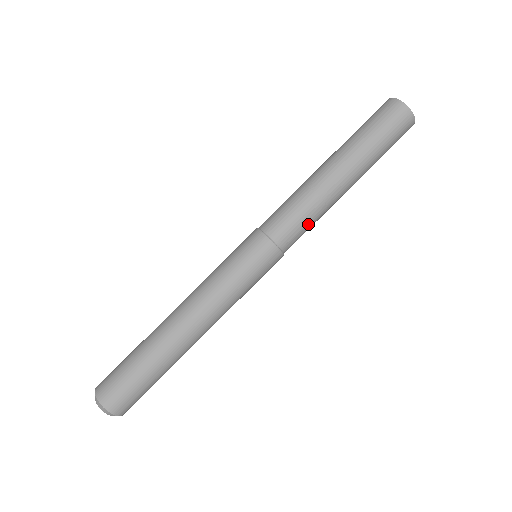
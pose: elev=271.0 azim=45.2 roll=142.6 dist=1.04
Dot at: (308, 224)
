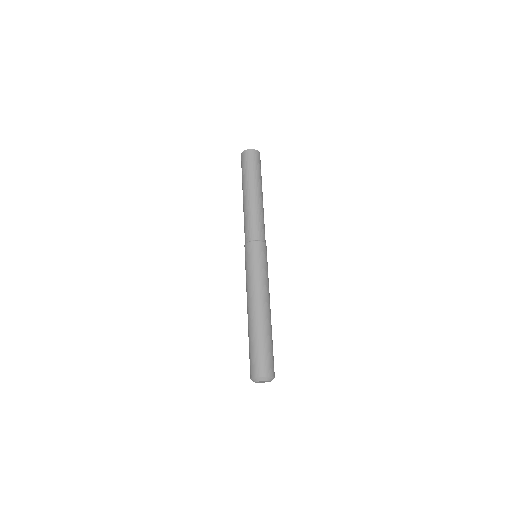
Dot at: (263, 223)
